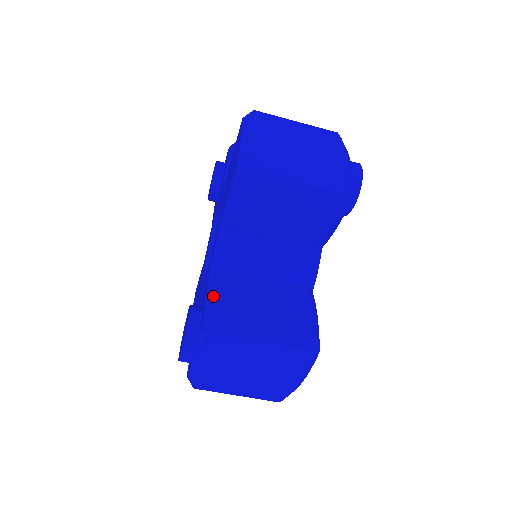
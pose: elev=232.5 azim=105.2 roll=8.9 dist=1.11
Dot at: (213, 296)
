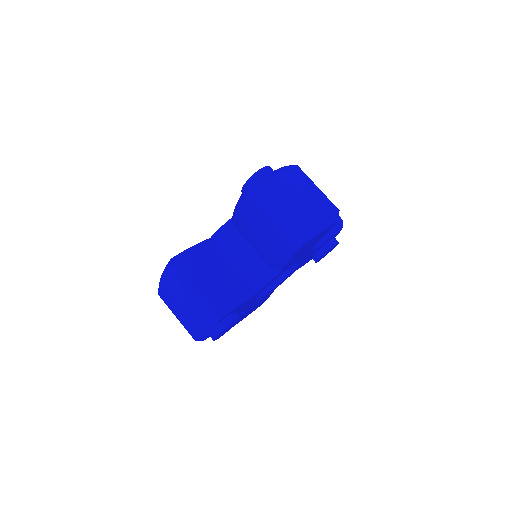
Dot at: occluded
